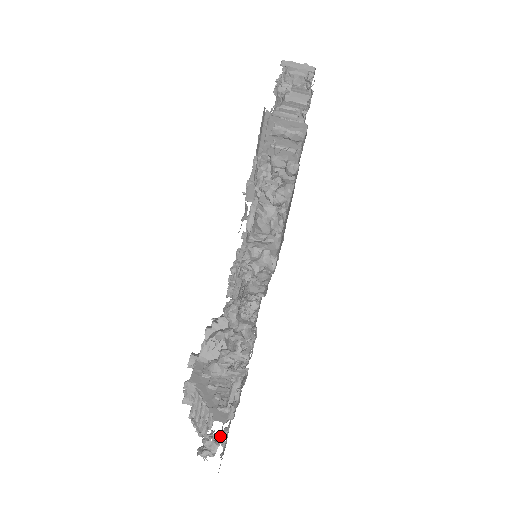
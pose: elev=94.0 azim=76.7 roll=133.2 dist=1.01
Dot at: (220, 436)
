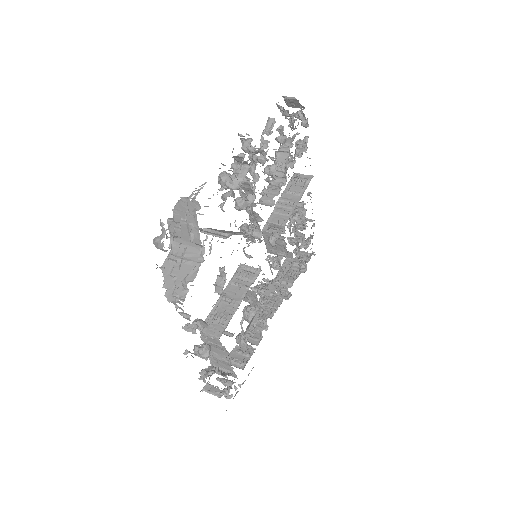
Dot at: occluded
